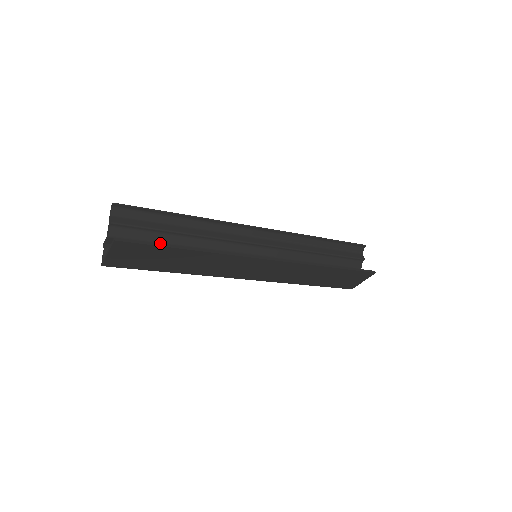
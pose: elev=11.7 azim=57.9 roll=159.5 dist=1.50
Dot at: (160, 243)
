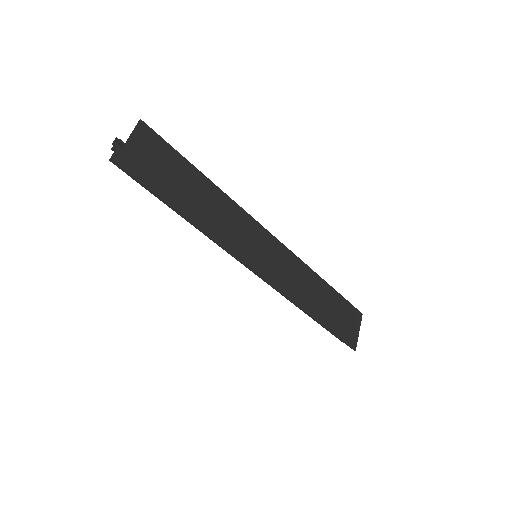
Dot at: occluded
